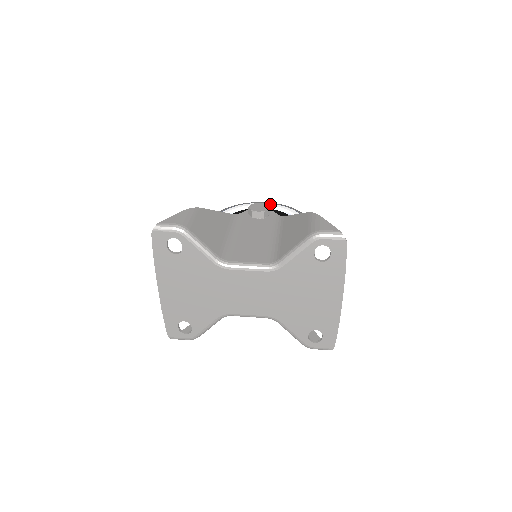
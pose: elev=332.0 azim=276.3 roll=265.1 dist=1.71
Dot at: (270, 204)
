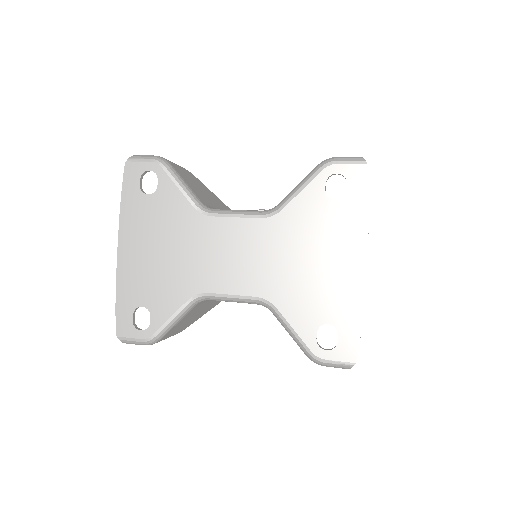
Dot at: occluded
